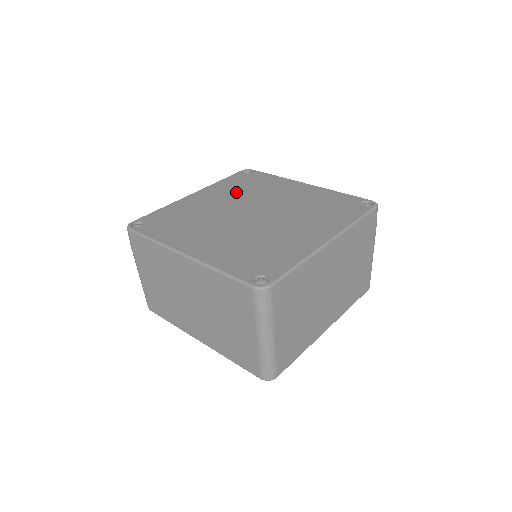
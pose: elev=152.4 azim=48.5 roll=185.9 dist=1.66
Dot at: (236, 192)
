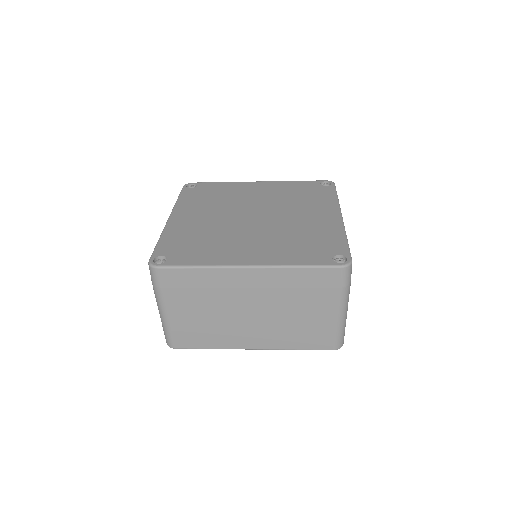
Dot at: (210, 204)
